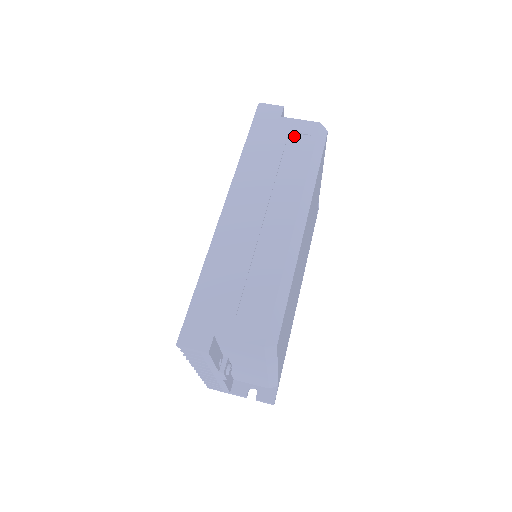
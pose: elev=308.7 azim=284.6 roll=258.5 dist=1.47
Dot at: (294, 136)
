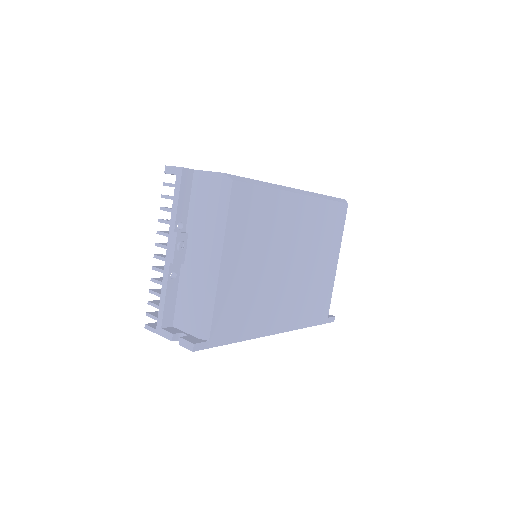
Dot at: occluded
